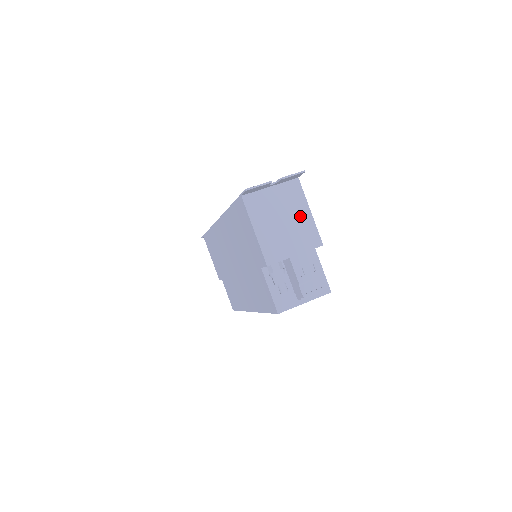
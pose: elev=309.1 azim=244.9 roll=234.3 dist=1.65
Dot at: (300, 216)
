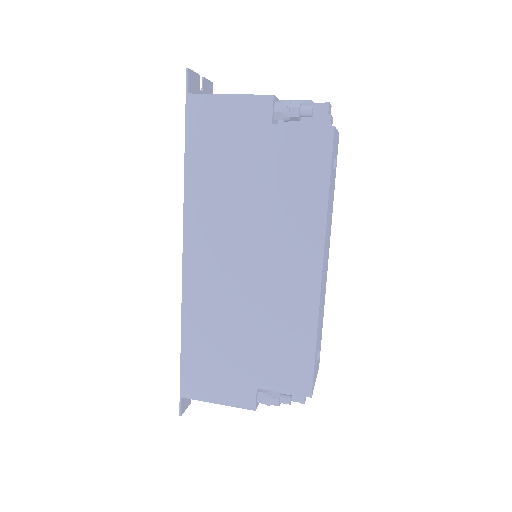
Dot at: occluded
